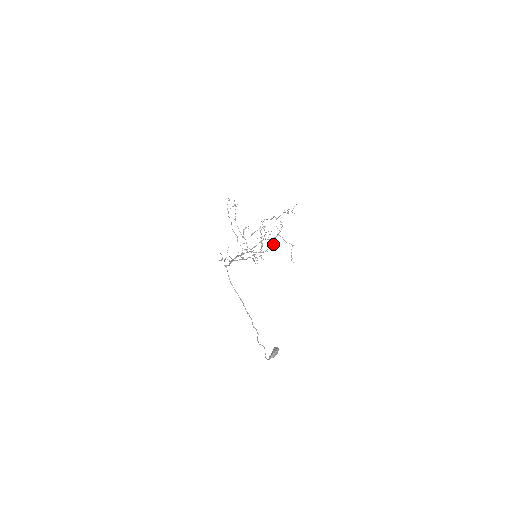
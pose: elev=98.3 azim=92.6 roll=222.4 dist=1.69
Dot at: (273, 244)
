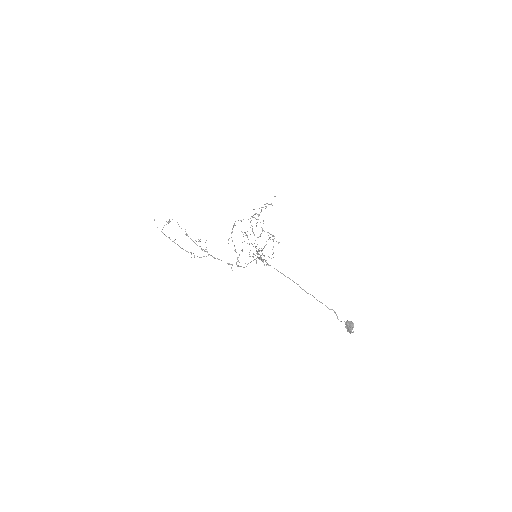
Dot at: occluded
